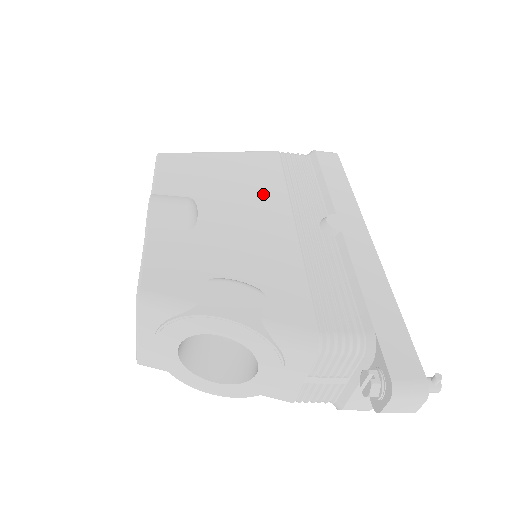
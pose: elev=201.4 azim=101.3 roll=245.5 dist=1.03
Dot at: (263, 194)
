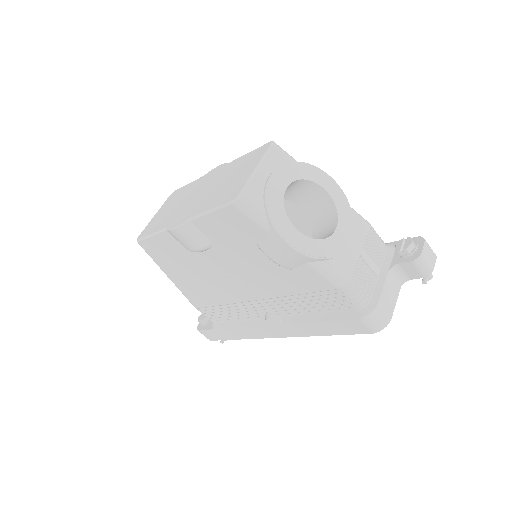
Dot at: occluded
